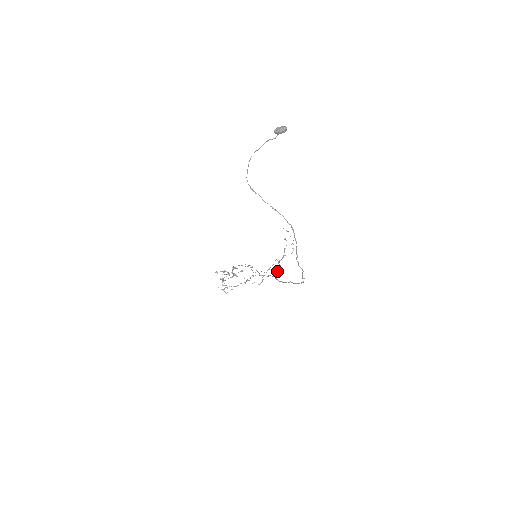
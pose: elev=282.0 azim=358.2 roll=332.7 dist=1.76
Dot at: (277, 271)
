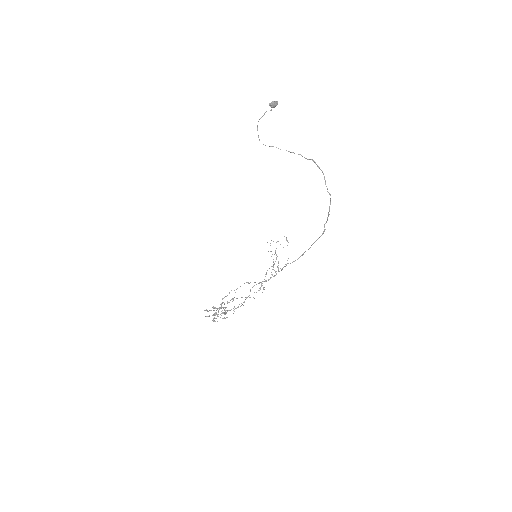
Dot at: occluded
